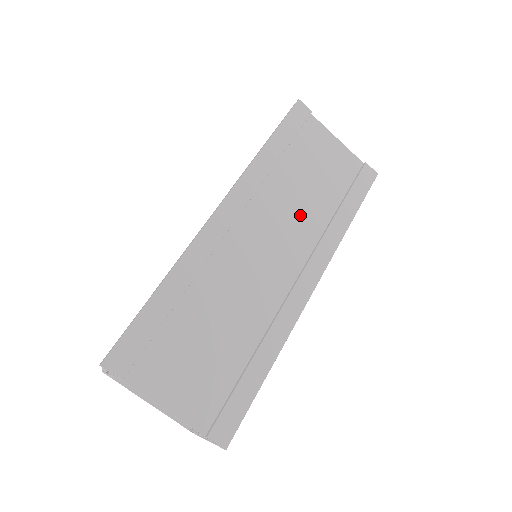
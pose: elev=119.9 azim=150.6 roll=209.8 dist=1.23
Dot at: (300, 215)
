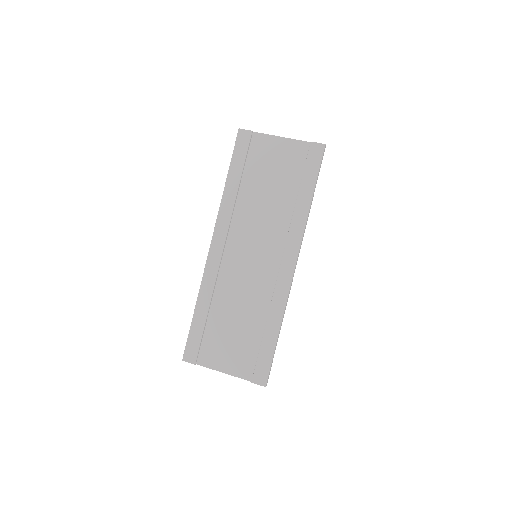
Dot at: (269, 217)
